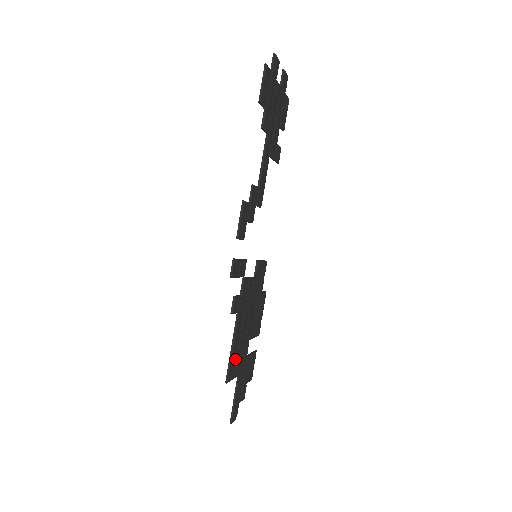
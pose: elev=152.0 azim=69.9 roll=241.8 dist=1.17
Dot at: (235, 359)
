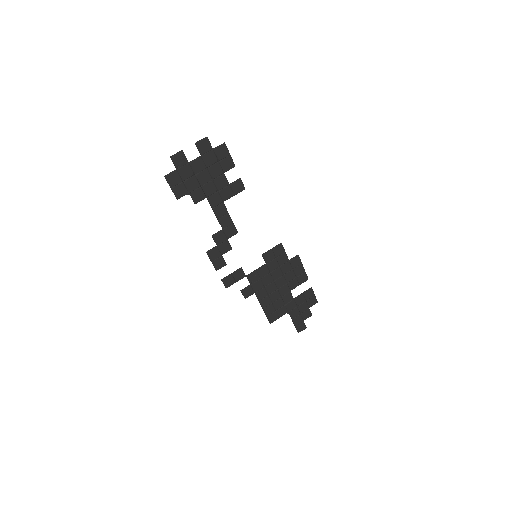
Dot at: (273, 310)
